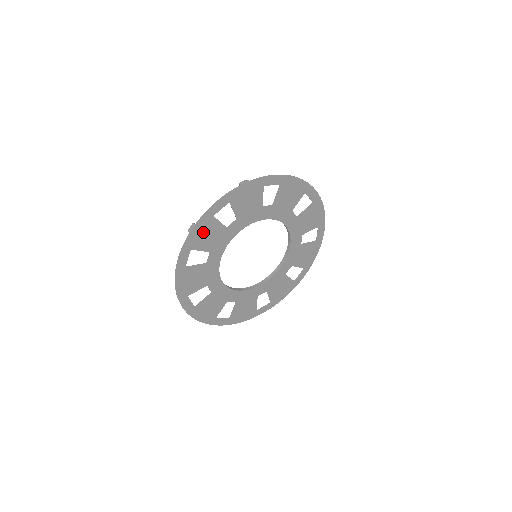
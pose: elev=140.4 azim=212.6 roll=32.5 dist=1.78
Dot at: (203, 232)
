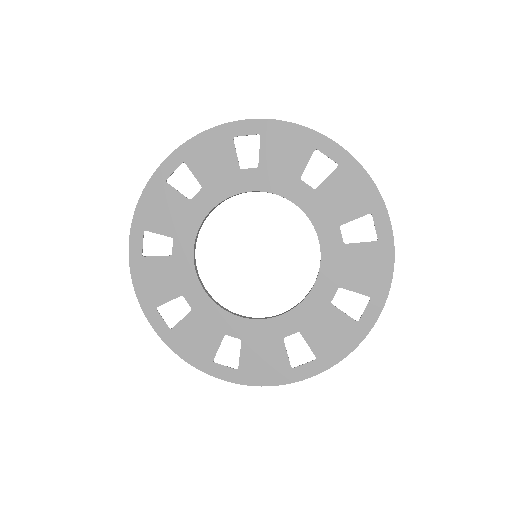
Dot at: (156, 205)
